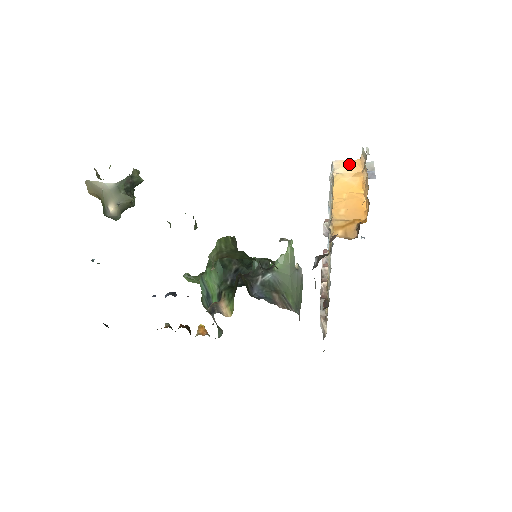
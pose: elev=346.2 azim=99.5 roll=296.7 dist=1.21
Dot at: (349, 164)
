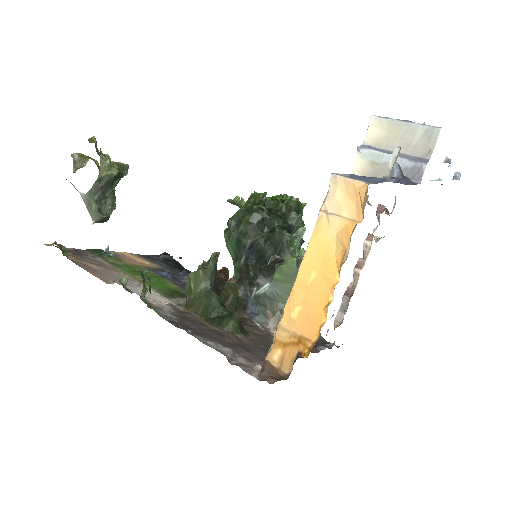
Dot at: (349, 193)
